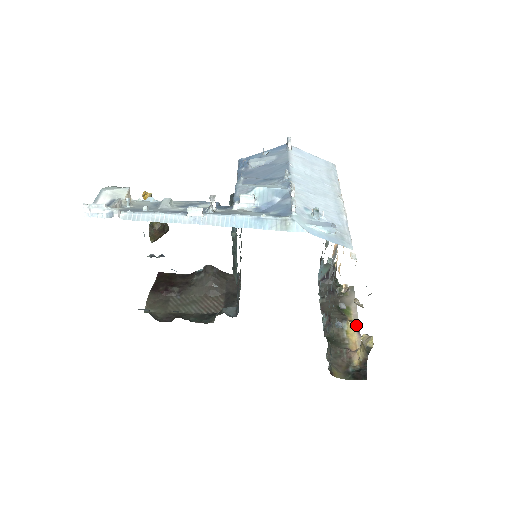
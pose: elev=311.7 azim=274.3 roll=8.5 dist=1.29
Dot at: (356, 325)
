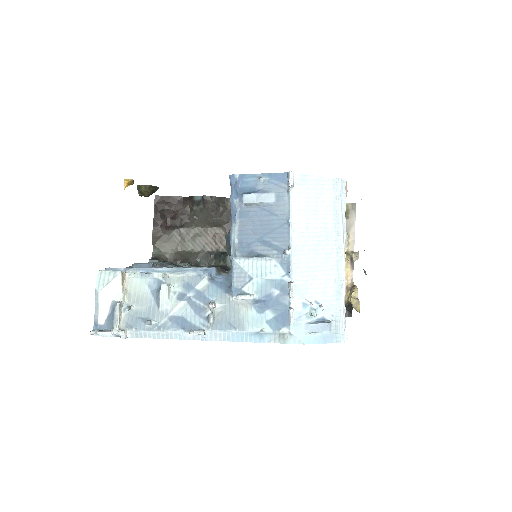
Dot at: (351, 258)
